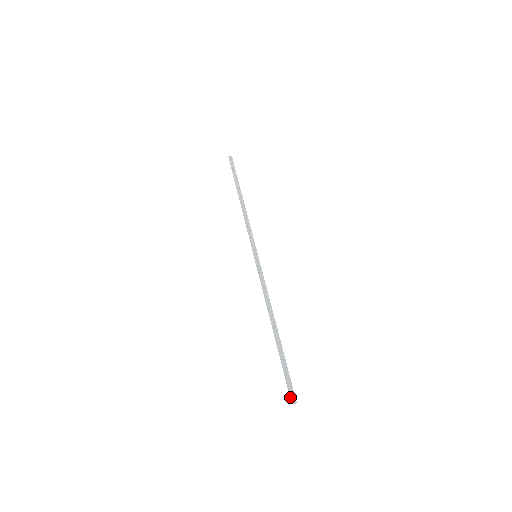
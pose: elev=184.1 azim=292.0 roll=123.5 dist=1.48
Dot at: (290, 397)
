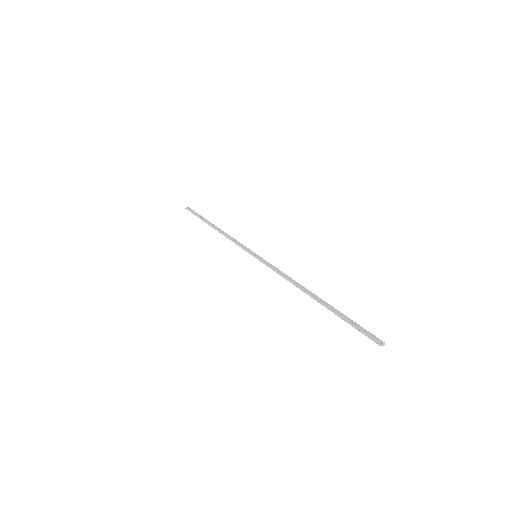
Dot at: (374, 340)
